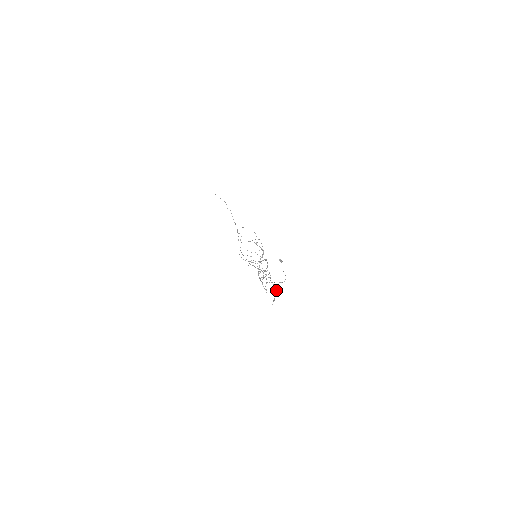
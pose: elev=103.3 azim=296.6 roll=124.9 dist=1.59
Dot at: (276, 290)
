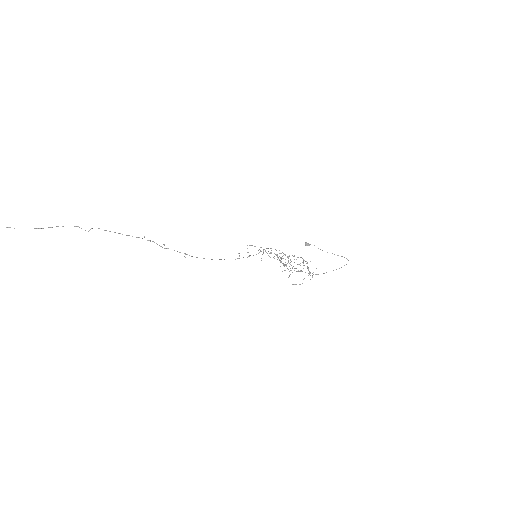
Dot at: occluded
